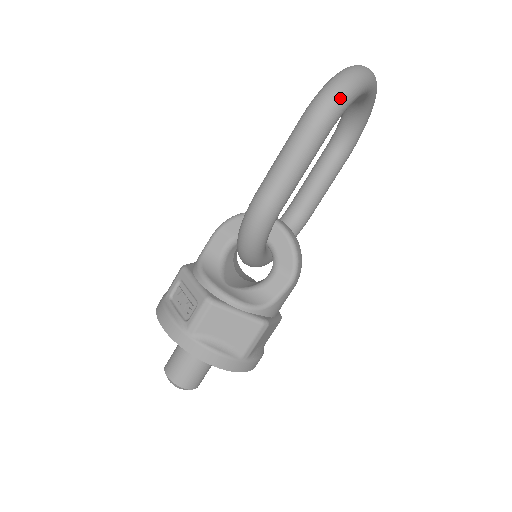
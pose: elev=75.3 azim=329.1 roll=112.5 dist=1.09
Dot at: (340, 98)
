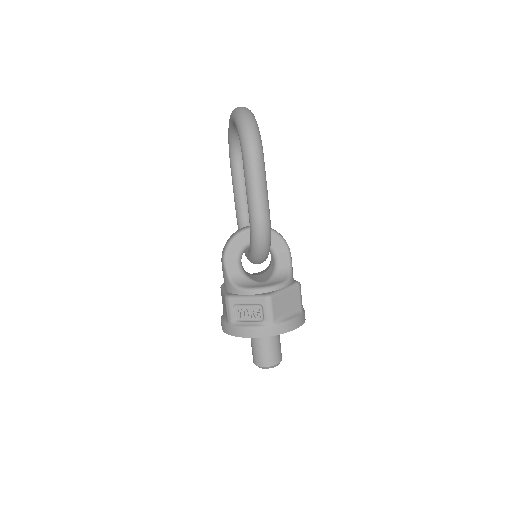
Dot at: (257, 134)
